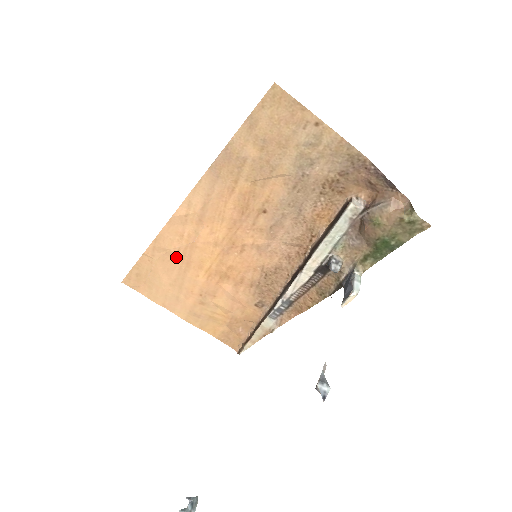
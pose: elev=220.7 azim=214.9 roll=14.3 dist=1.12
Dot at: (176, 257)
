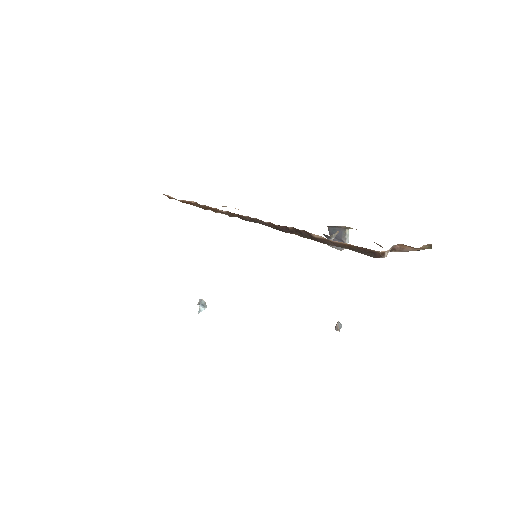
Dot at: occluded
